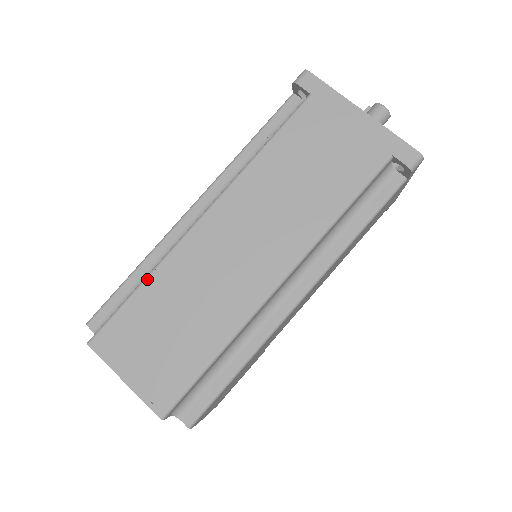
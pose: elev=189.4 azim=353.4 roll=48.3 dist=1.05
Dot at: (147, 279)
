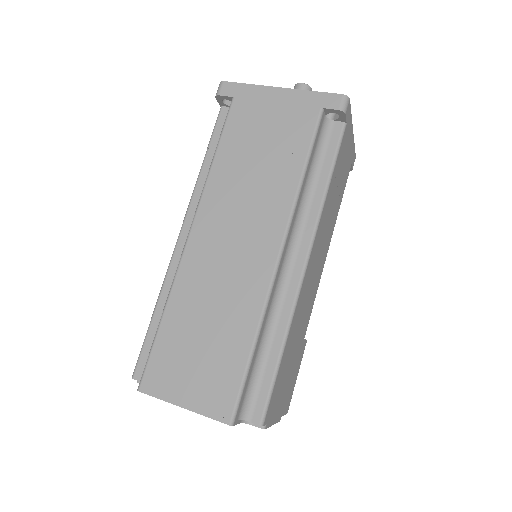
Dot at: (165, 309)
